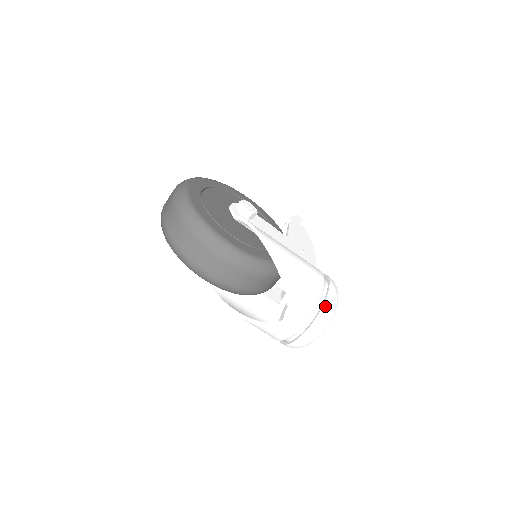
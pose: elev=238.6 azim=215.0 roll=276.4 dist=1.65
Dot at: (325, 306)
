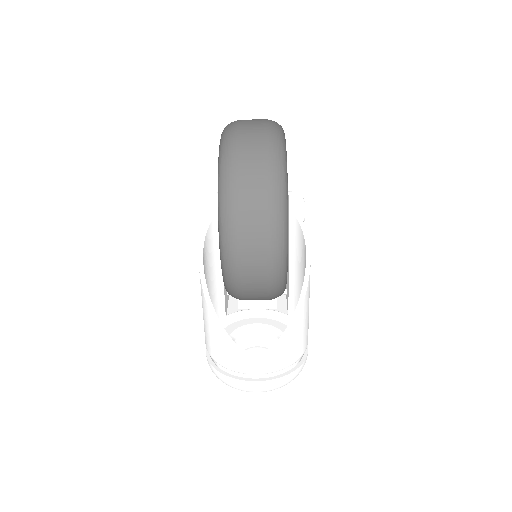
Dot at: (296, 372)
